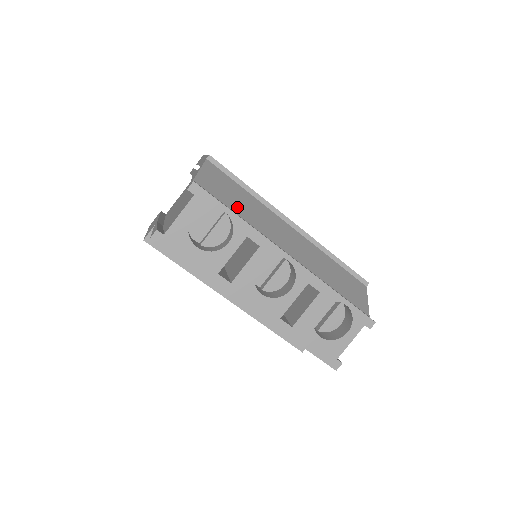
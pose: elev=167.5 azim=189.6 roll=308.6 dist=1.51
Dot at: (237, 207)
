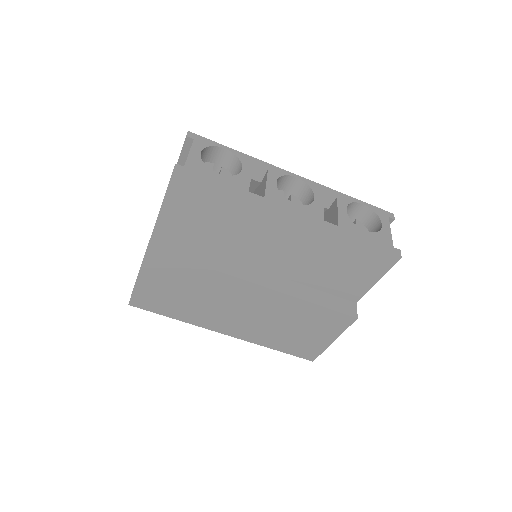
Dot at: occluded
